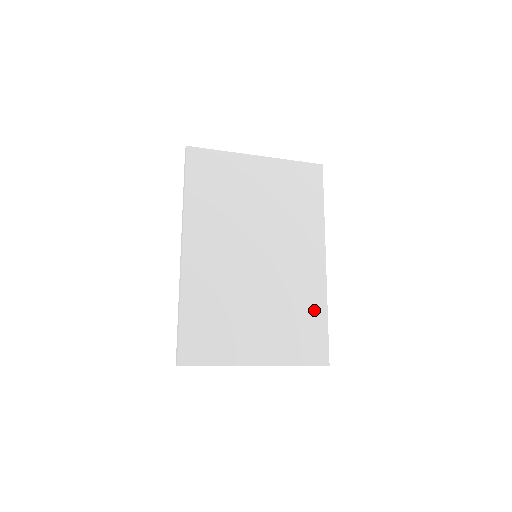
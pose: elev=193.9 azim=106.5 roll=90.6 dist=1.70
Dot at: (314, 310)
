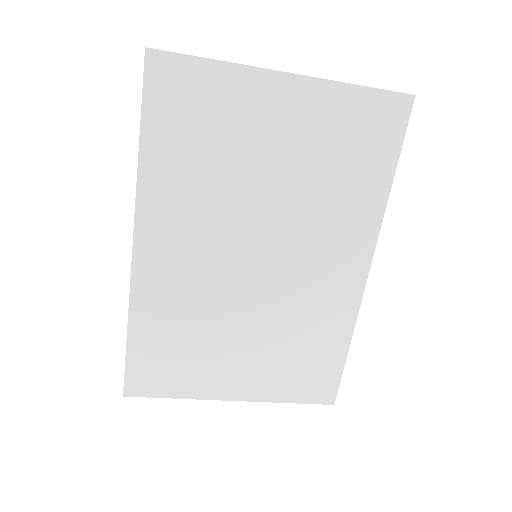
Dot at: (331, 339)
